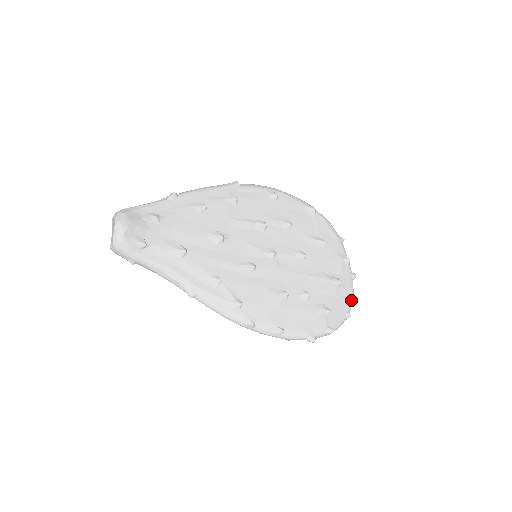
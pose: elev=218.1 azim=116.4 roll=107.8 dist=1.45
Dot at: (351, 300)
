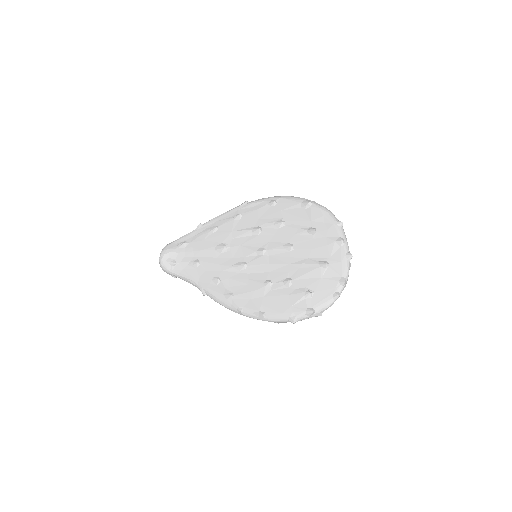
Dot at: (340, 280)
